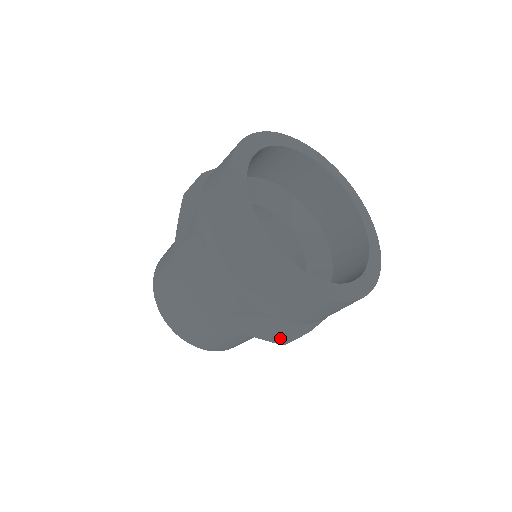
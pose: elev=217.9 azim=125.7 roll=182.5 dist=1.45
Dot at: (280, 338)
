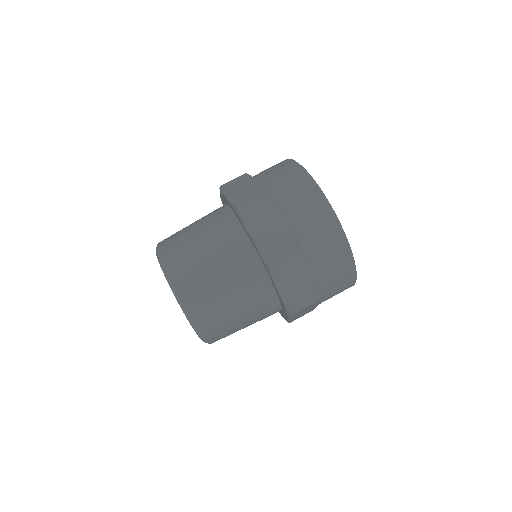
Dot at: (296, 302)
